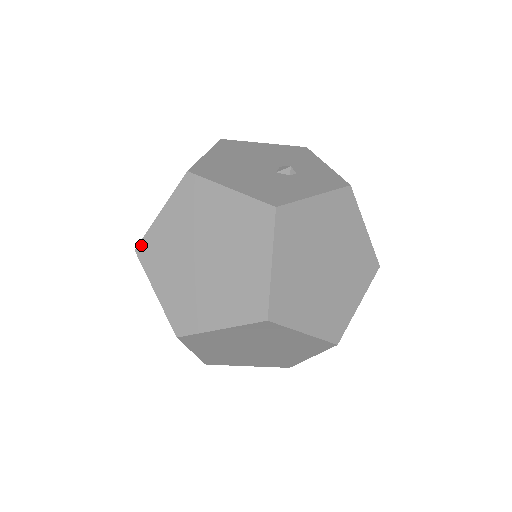
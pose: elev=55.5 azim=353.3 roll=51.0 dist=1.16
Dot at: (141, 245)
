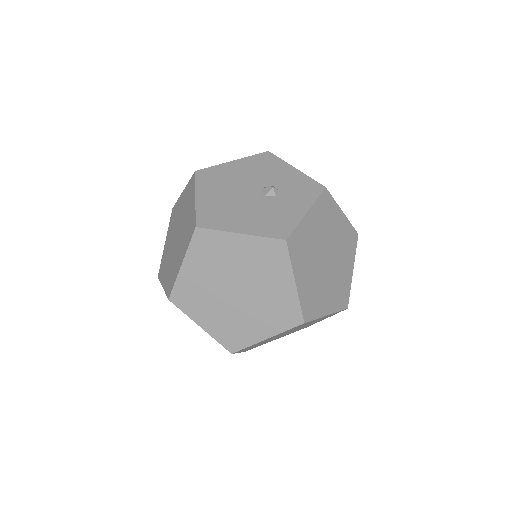
Dot at: (173, 294)
